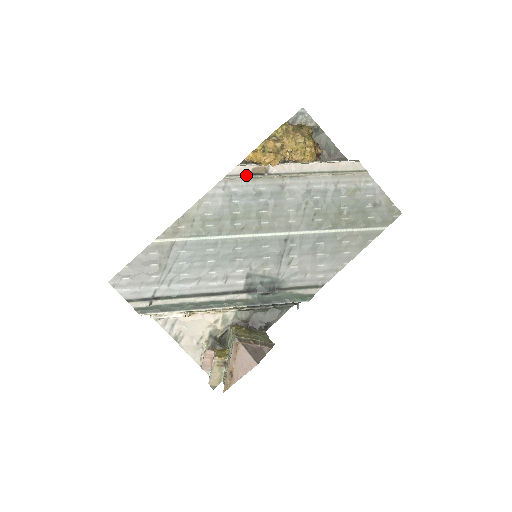
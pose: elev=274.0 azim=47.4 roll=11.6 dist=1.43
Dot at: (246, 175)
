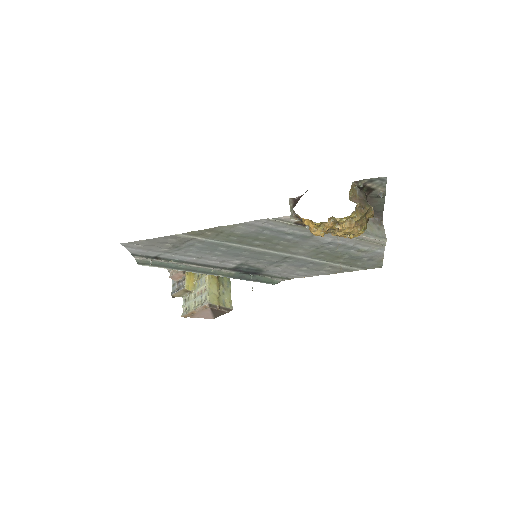
Dot at: (290, 222)
